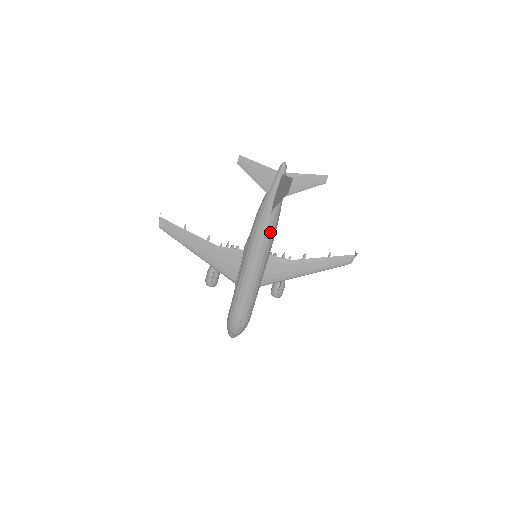
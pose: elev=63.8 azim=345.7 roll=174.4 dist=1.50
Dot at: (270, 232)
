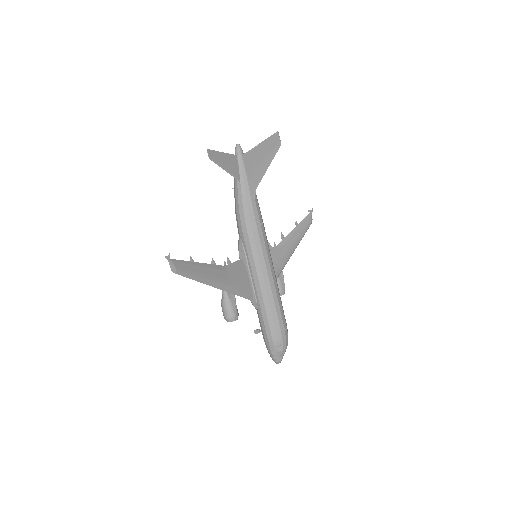
Dot at: (261, 217)
